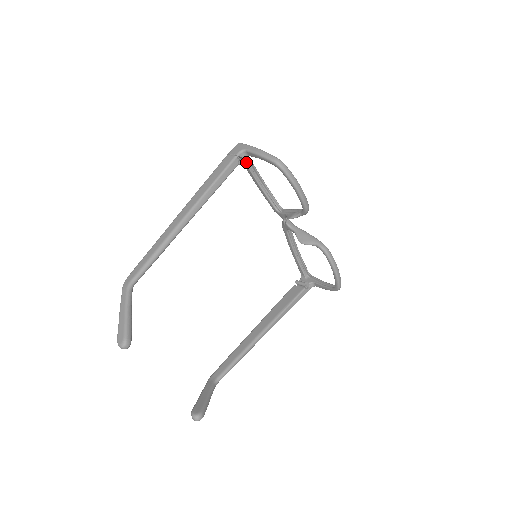
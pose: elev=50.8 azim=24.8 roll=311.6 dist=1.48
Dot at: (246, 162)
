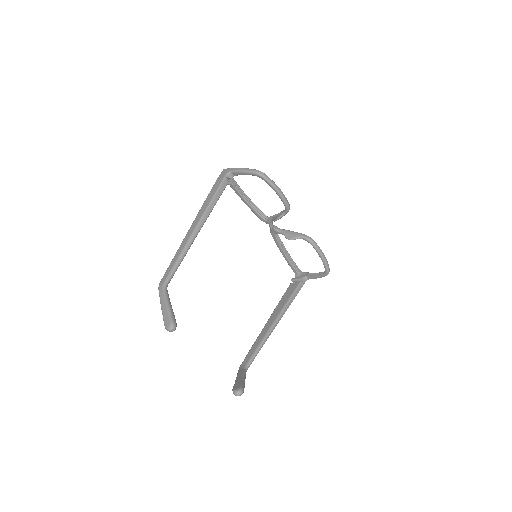
Dot at: (232, 183)
